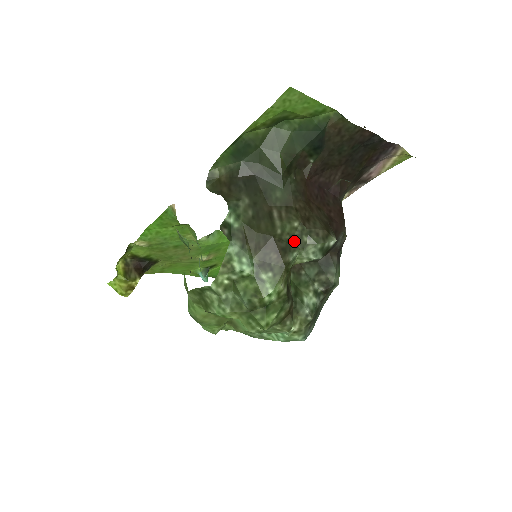
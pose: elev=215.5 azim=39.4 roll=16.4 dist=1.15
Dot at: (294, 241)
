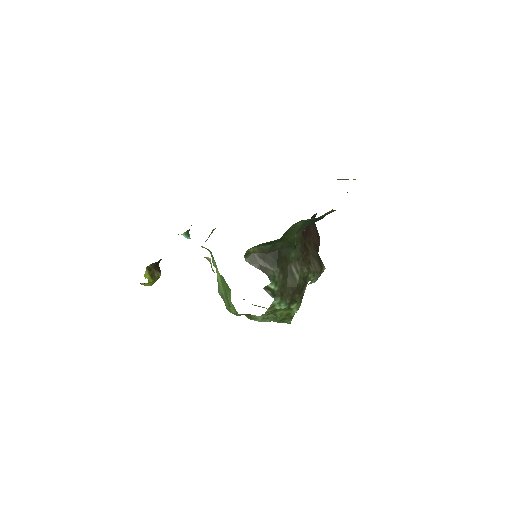
Dot at: (305, 280)
